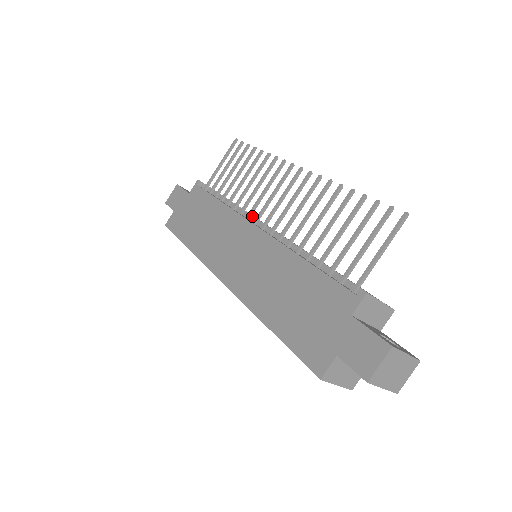
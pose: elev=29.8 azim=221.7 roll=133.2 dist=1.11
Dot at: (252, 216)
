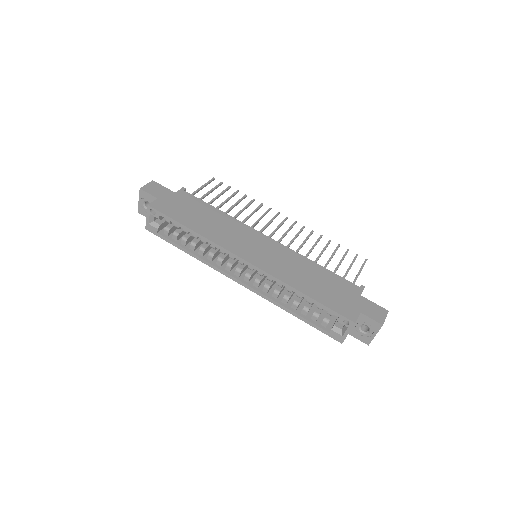
Dot at: occluded
